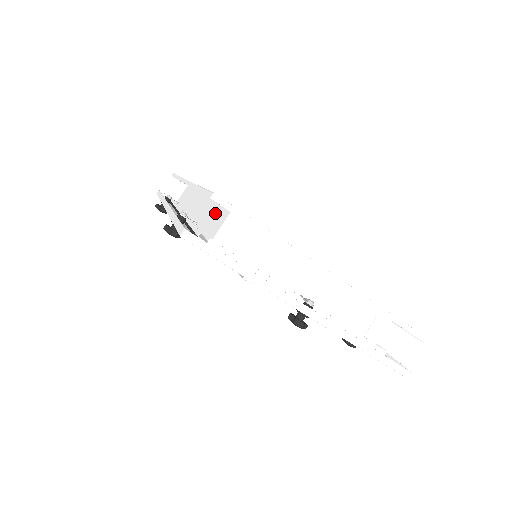
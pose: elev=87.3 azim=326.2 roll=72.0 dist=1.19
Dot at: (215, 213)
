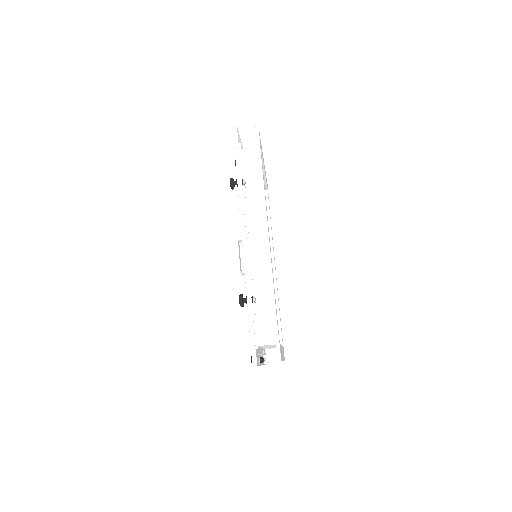
Dot at: (268, 314)
